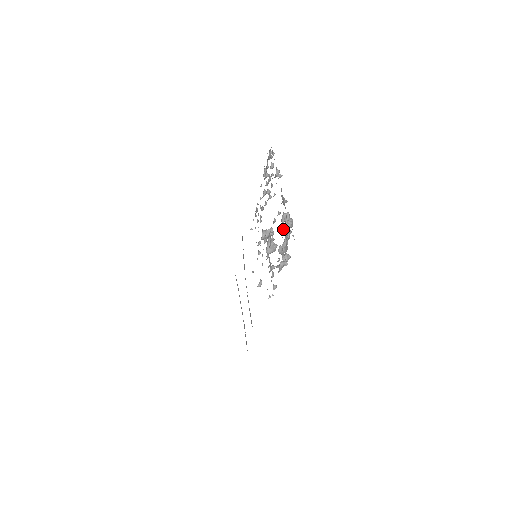
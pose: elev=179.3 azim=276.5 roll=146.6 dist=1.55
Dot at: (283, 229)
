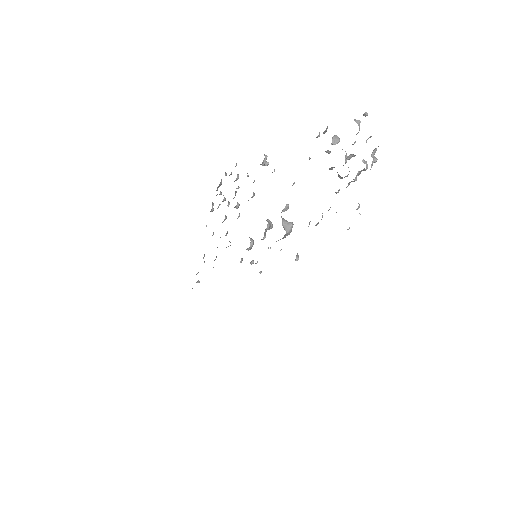
Dot at: occluded
